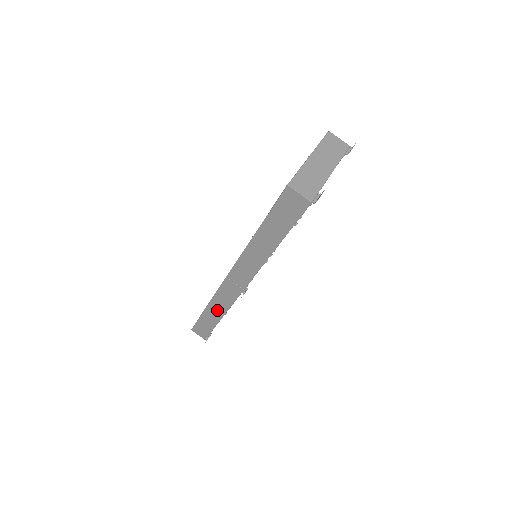
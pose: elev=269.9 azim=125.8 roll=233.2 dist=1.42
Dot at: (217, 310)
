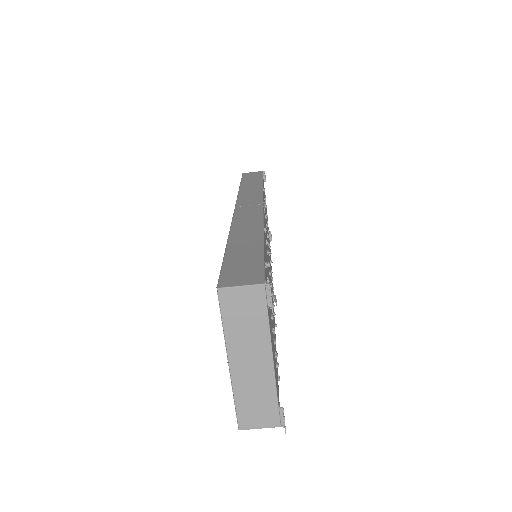
Dot at: occluded
